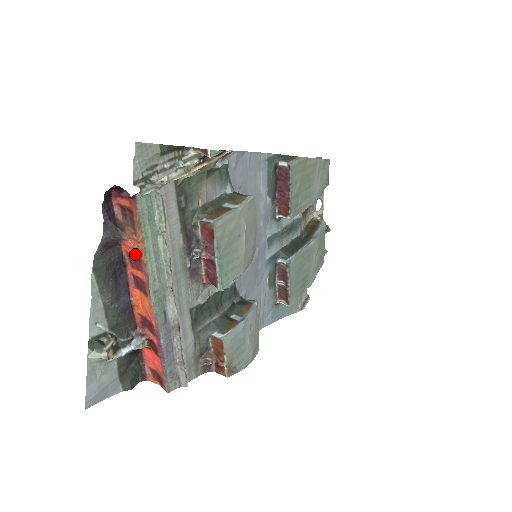
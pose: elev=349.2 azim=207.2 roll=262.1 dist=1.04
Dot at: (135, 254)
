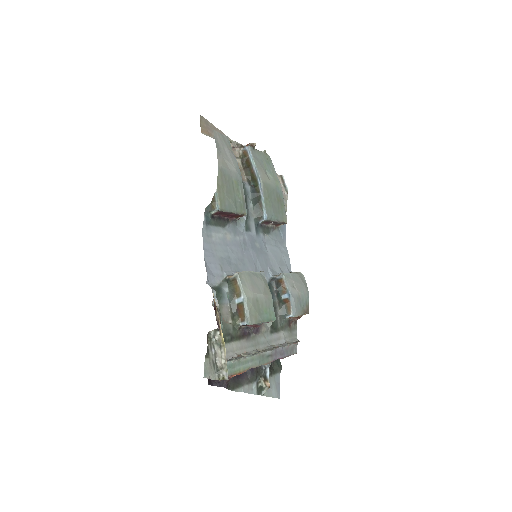
Dot at: occluded
